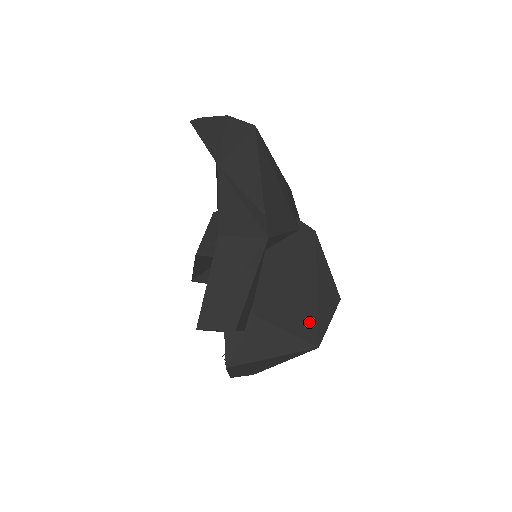
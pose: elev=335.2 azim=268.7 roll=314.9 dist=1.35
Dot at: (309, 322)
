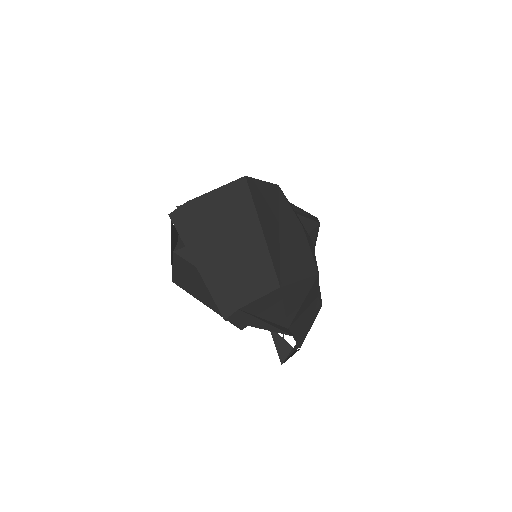
Dot at: occluded
